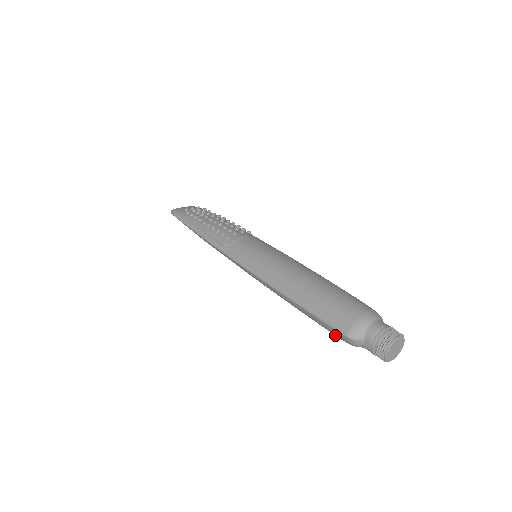
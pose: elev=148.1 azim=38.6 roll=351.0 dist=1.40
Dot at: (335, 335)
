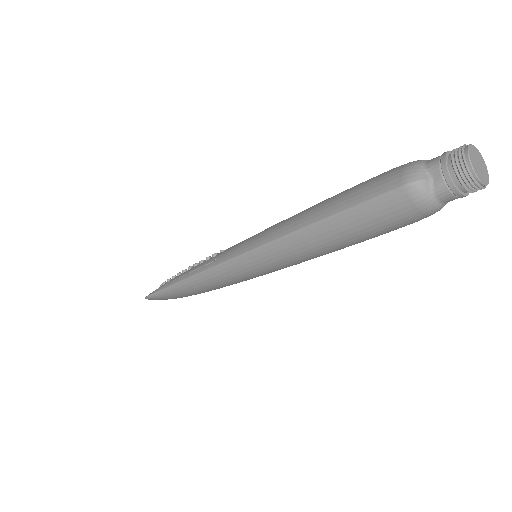
Dot at: (392, 217)
